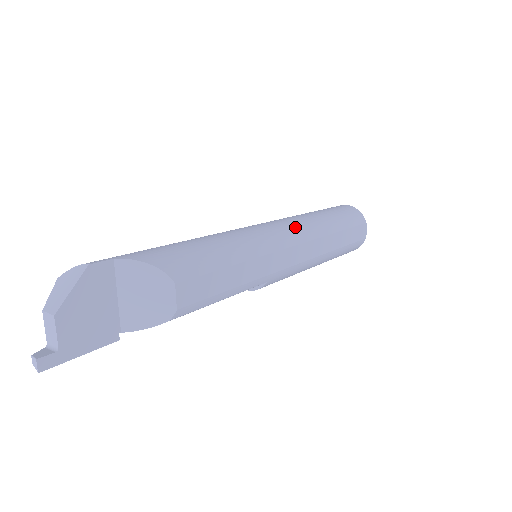
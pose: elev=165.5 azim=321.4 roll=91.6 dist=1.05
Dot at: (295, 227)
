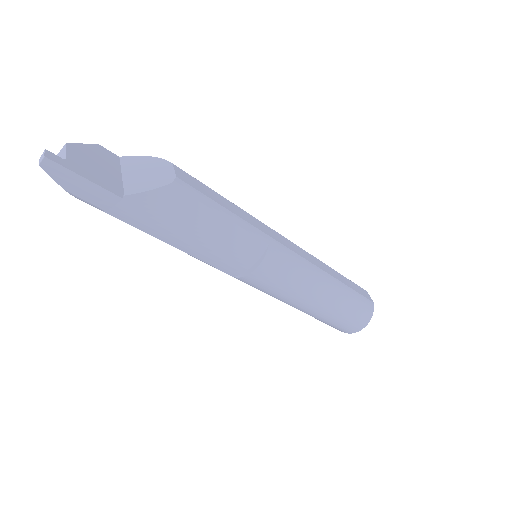
Dot at: occluded
